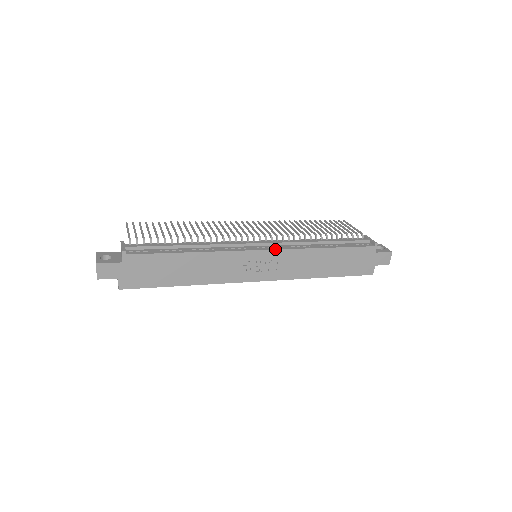
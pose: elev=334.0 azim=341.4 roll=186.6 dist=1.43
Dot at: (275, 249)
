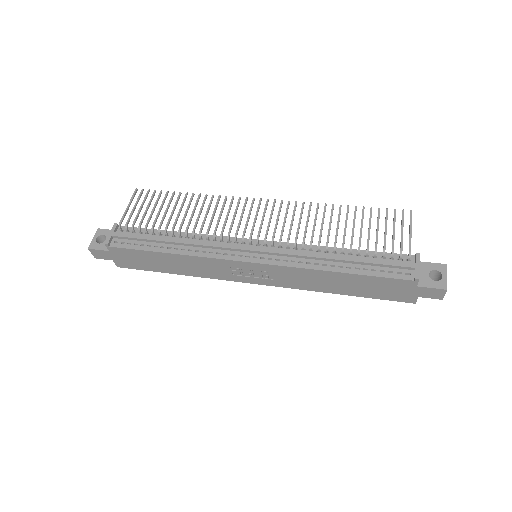
Dot at: (265, 263)
